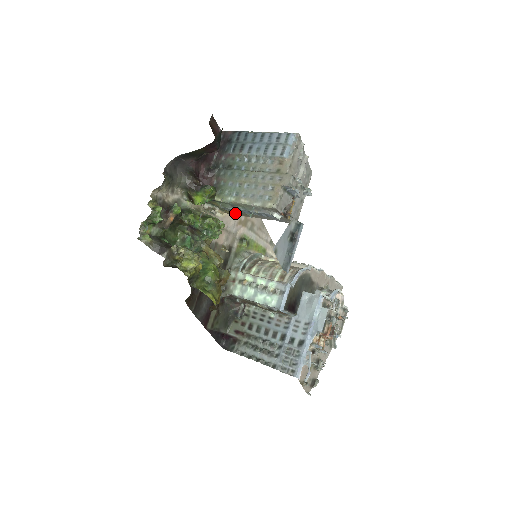
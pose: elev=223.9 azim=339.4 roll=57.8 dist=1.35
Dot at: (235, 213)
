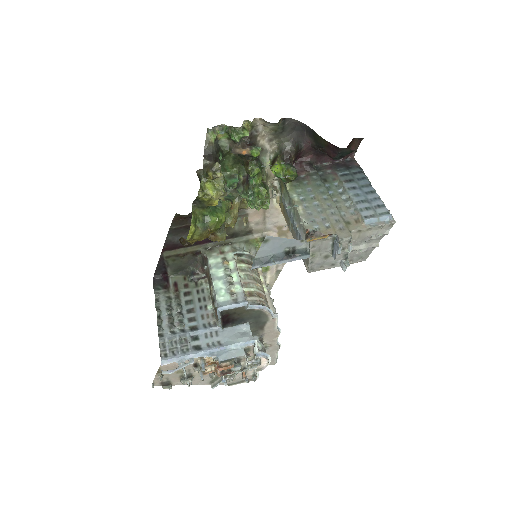
Dot at: (285, 213)
